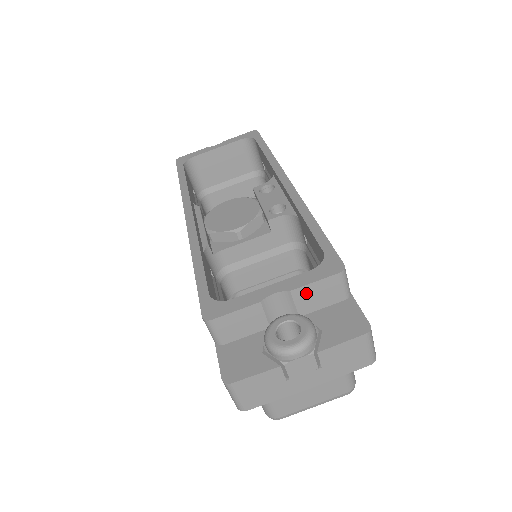
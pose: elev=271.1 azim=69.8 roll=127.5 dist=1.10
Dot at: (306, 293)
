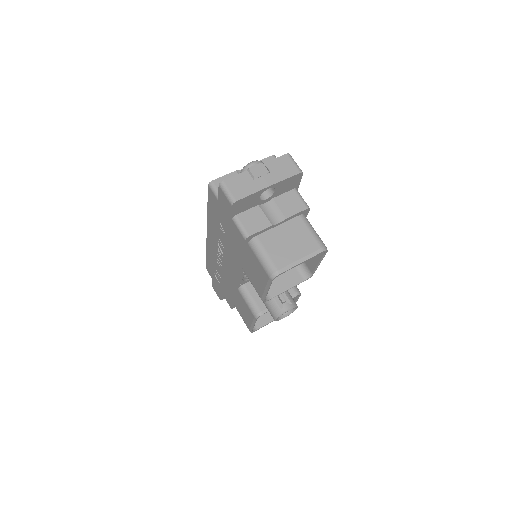
Dot at: occluded
